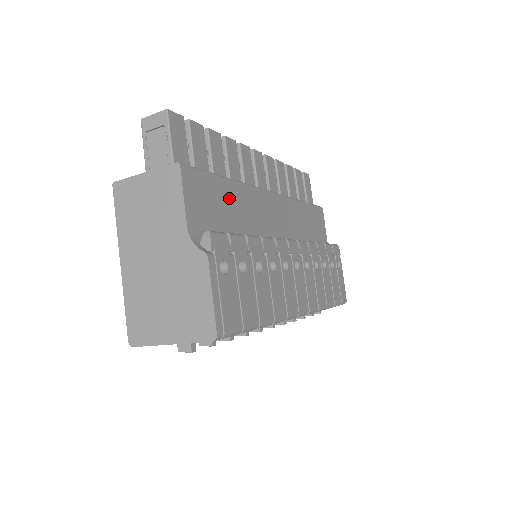
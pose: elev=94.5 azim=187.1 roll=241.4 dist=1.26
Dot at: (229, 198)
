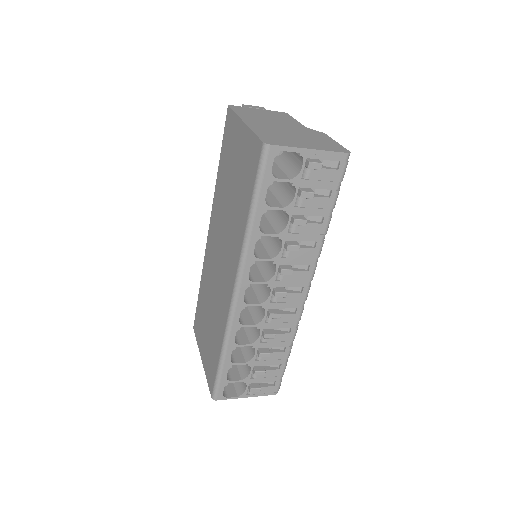
Dot at: occluded
